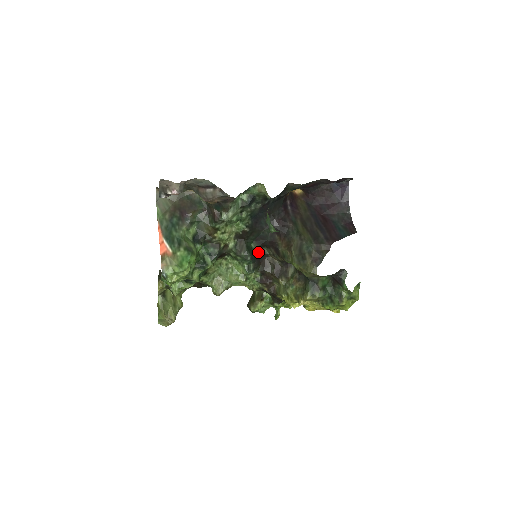
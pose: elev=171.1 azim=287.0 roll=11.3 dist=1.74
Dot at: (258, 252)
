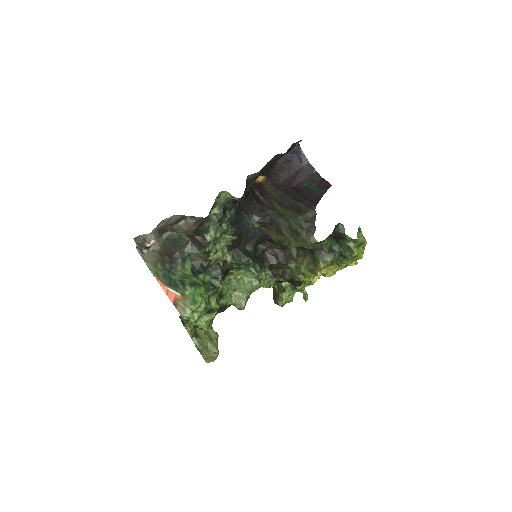
Dot at: (256, 251)
